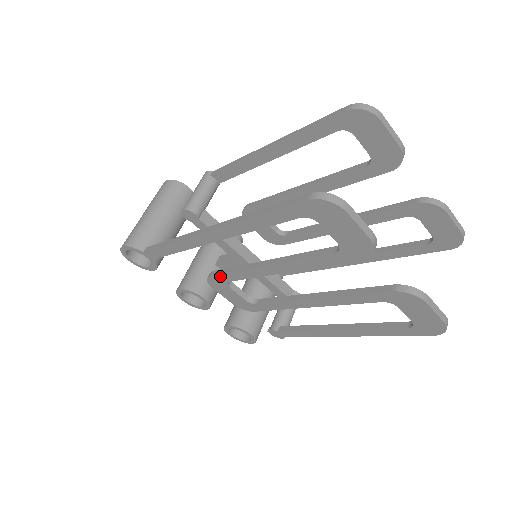
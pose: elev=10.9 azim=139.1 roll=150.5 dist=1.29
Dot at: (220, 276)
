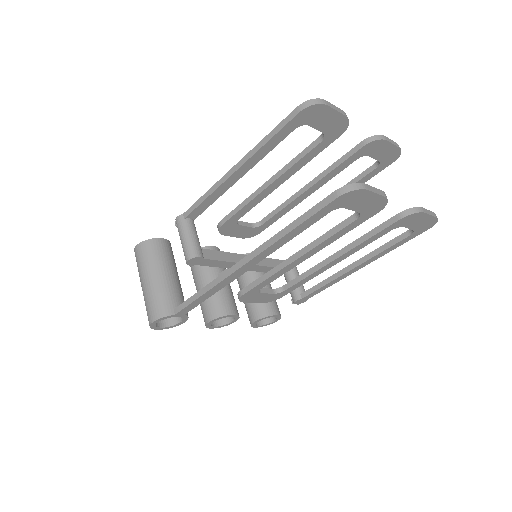
Dot at: (252, 290)
